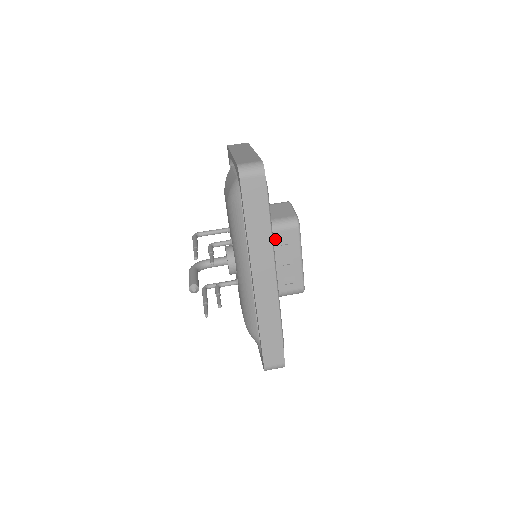
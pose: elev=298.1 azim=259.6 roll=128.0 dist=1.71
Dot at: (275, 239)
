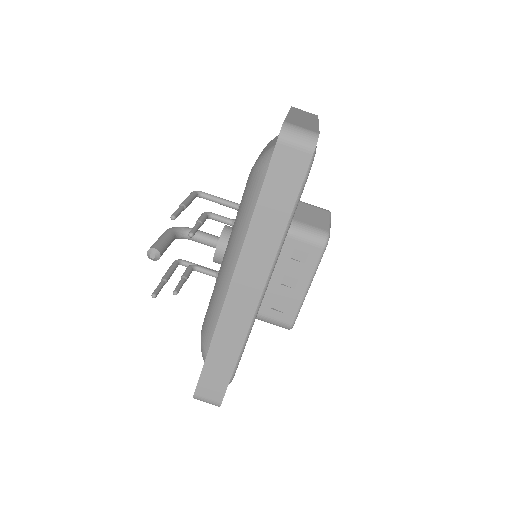
Dot at: (287, 247)
